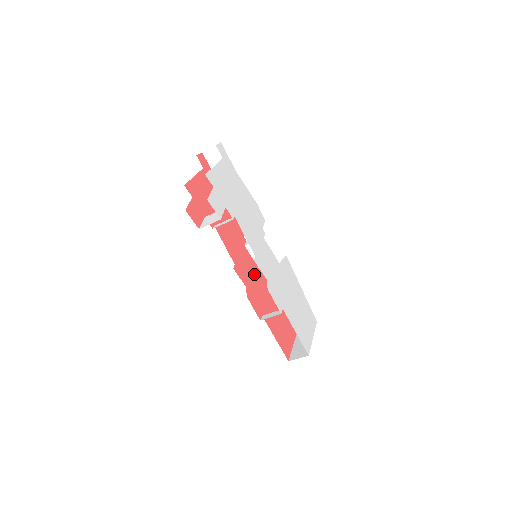
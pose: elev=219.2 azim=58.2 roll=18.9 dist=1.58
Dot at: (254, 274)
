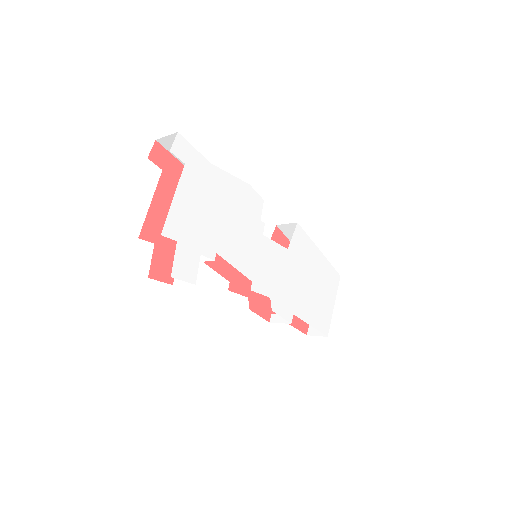
Dot at: occluded
